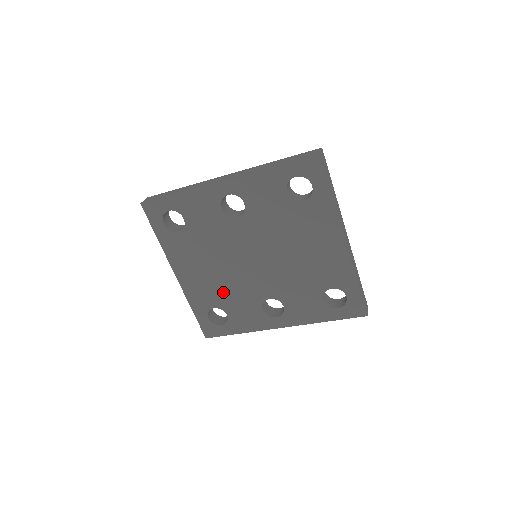
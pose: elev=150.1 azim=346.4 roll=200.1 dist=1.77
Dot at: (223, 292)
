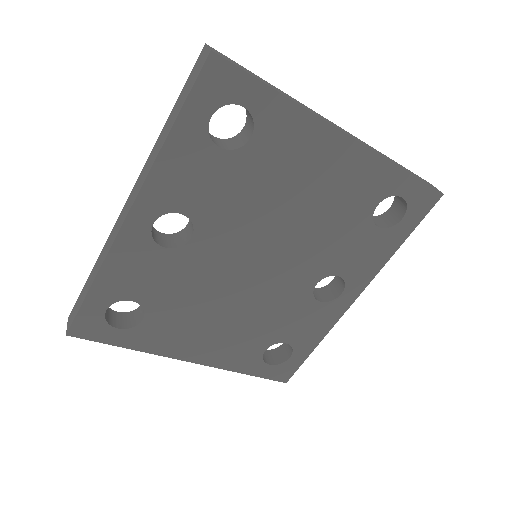
Dot at: (259, 327)
